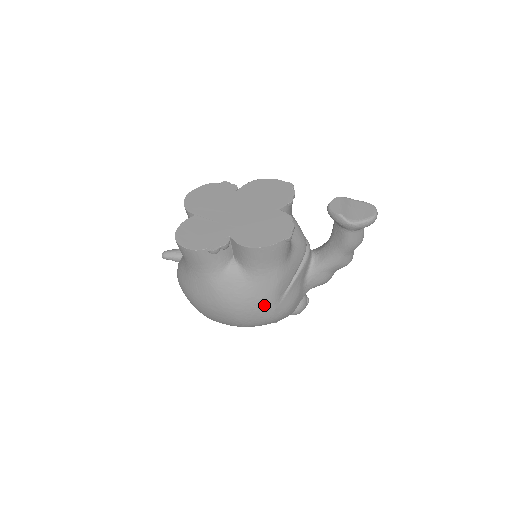
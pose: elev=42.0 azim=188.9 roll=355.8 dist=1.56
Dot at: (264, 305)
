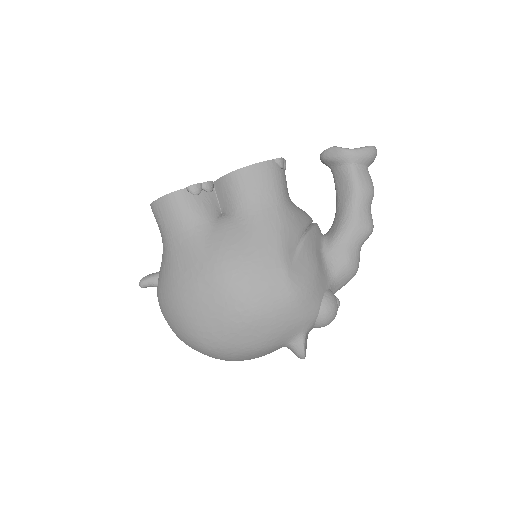
Dot at: (270, 260)
